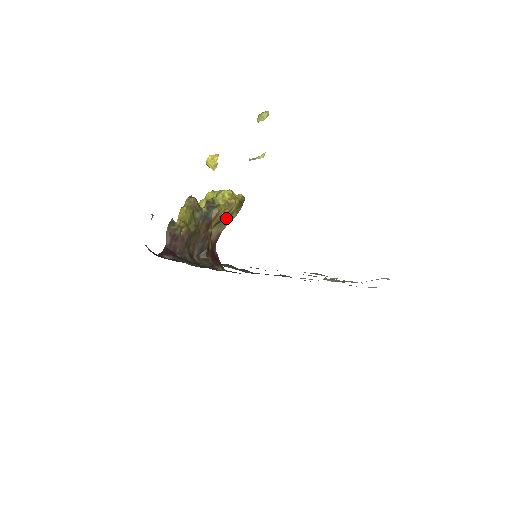
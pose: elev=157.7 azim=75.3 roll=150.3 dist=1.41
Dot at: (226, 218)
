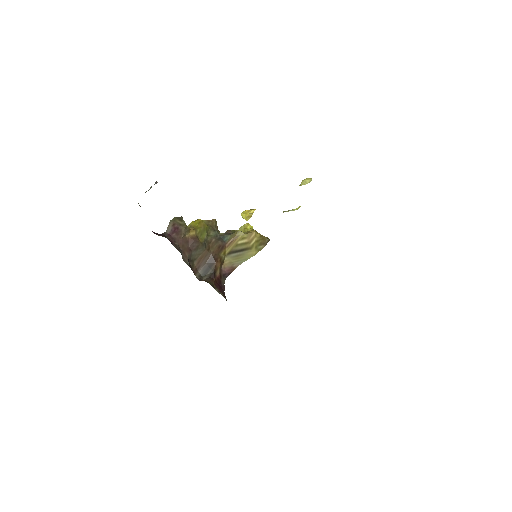
Dot at: (243, 251)
